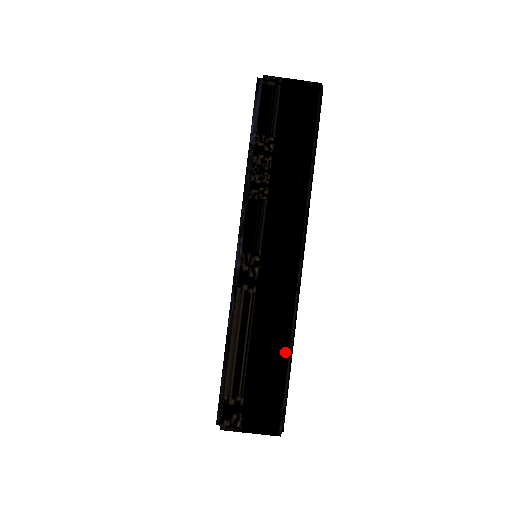
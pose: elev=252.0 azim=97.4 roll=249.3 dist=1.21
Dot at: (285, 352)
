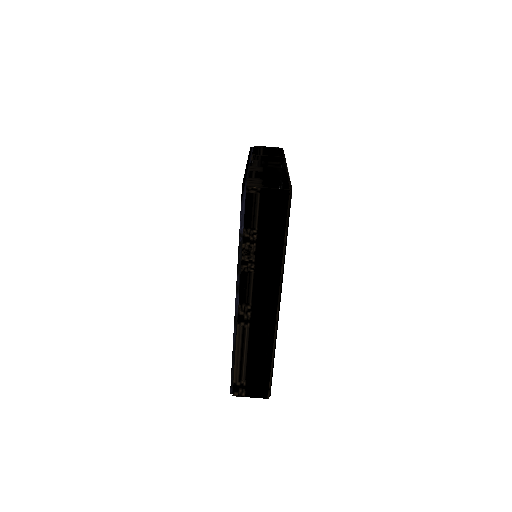
Dot at: (269, 358)
